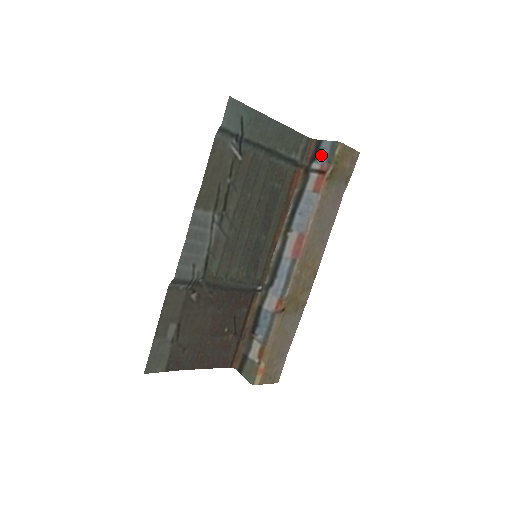
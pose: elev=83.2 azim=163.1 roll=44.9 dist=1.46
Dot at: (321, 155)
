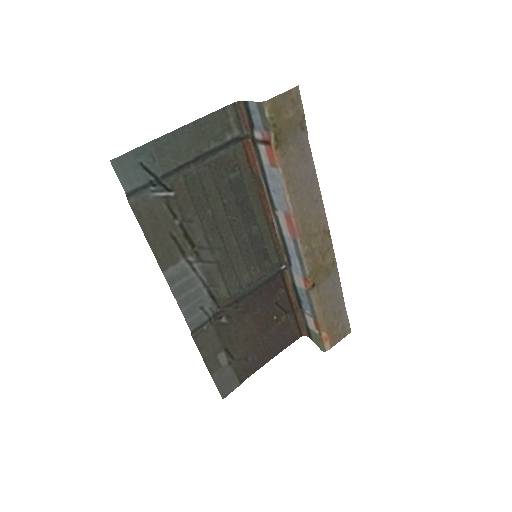
Dot at: (255, 121)
